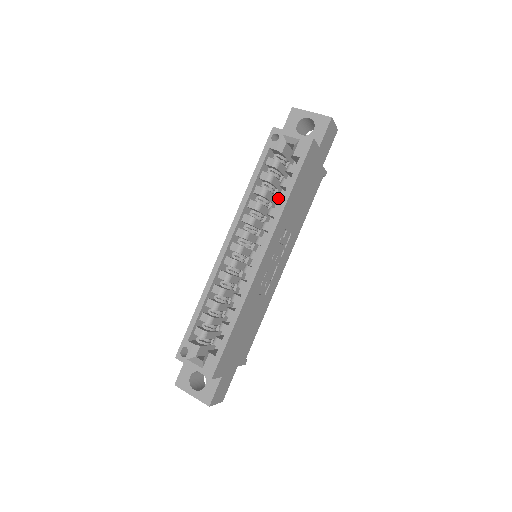
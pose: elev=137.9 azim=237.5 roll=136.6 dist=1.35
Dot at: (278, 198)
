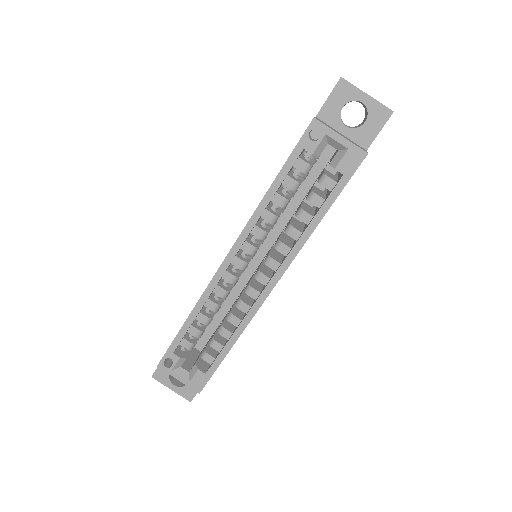
Dot at: (303, 217)
